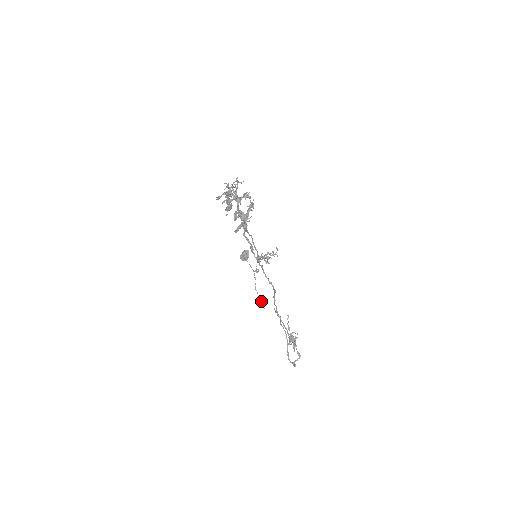
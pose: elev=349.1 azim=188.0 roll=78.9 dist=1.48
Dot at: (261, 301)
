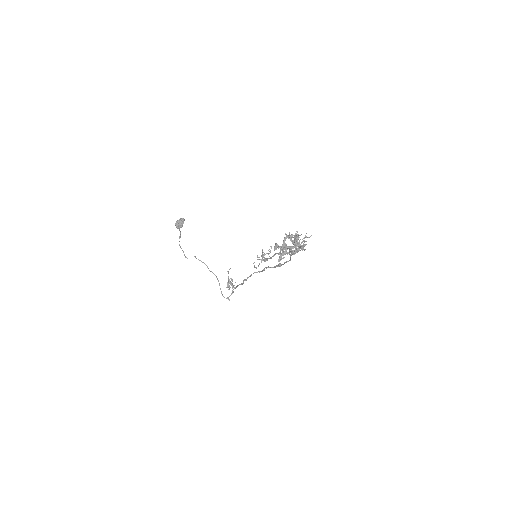
Dot at: occluded
